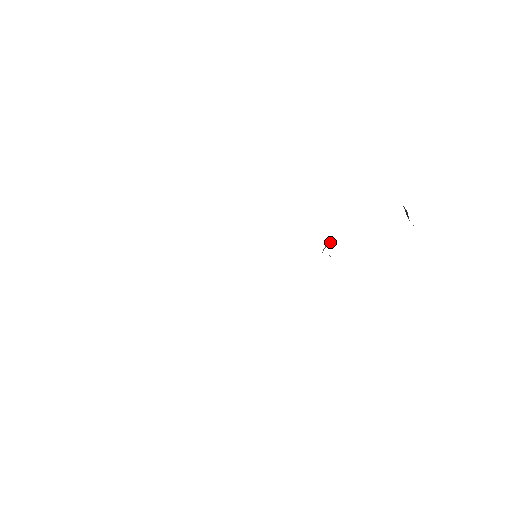
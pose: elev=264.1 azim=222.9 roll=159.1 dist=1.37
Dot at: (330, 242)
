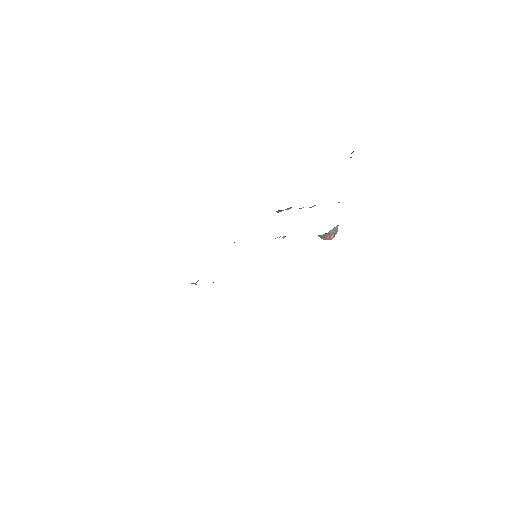
Dot at: occluded
